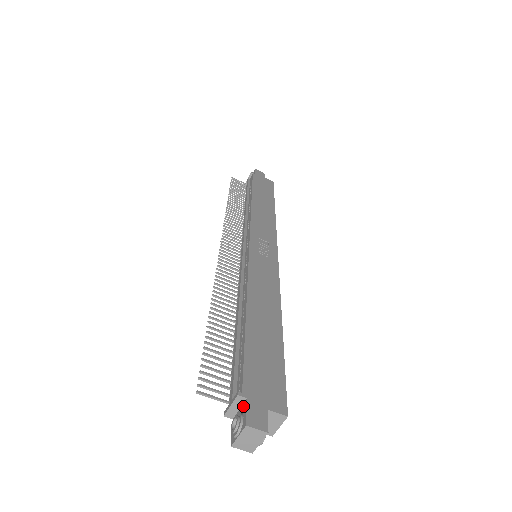
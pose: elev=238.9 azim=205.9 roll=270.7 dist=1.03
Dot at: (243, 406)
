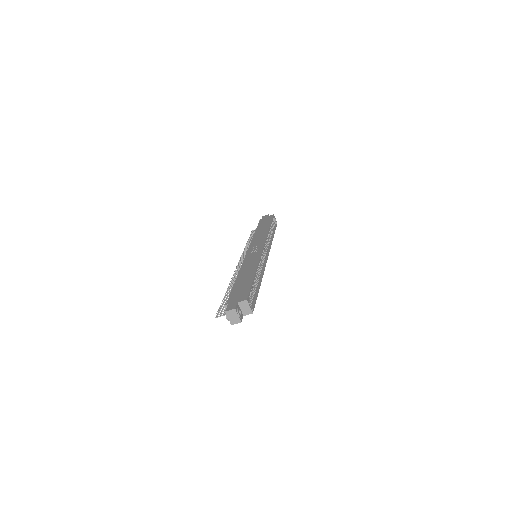
Dot at: occluded
